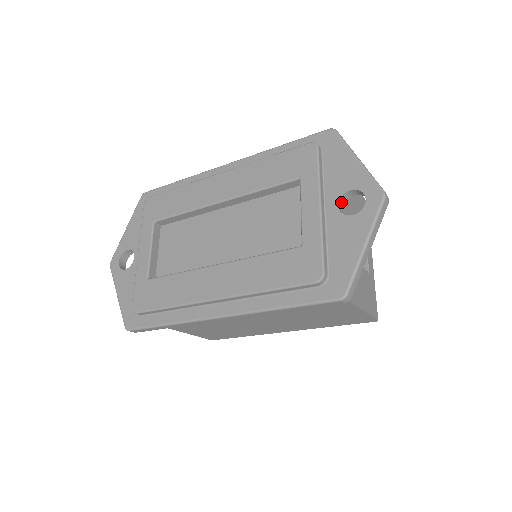
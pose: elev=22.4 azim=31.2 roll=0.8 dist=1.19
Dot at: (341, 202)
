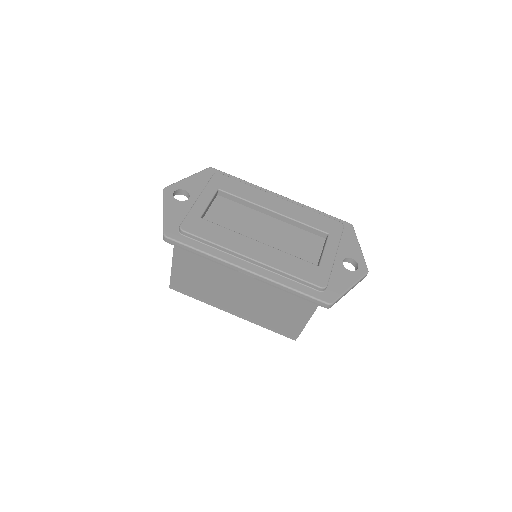
Dot at: (343, 260)
